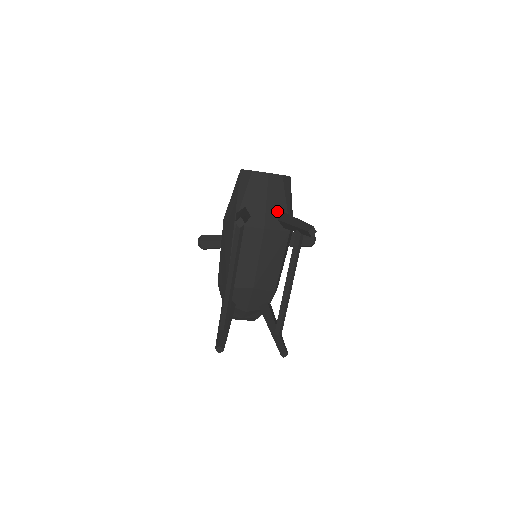
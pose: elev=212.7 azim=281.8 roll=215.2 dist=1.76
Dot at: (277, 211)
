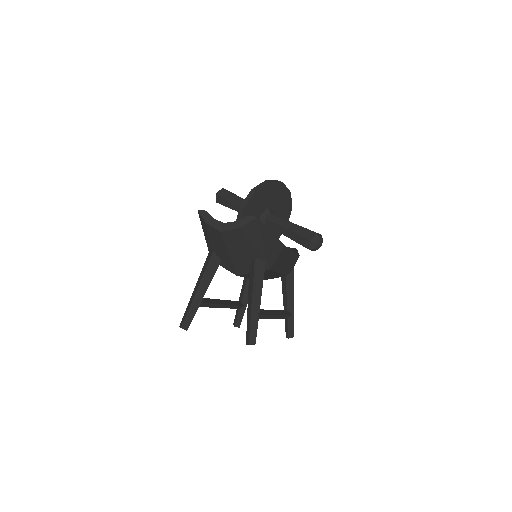
Dot at: (246, 259)
